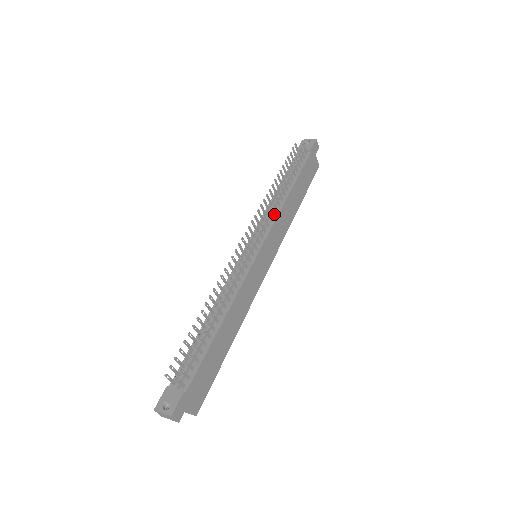
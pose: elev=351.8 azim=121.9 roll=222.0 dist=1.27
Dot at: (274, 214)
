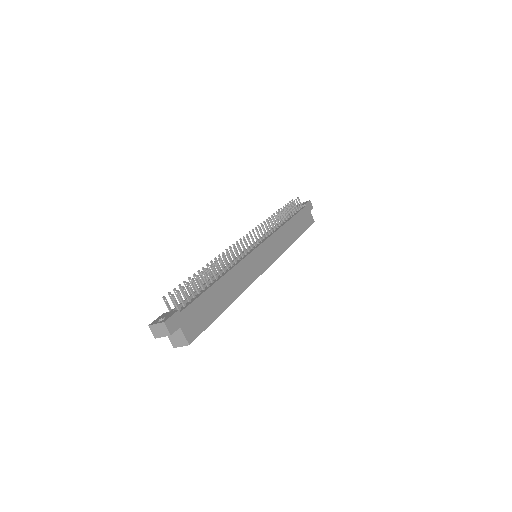
Dot at: (272, 231)
